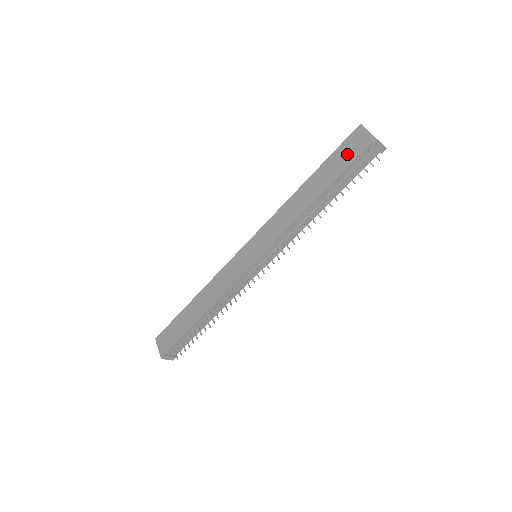
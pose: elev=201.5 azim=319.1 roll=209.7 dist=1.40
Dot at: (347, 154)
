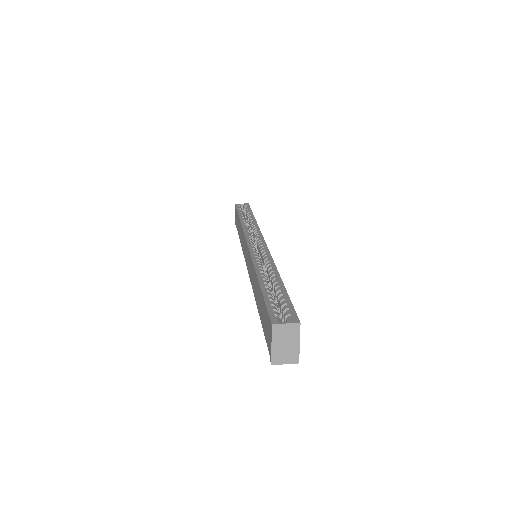
Dot at: (265, 325)
